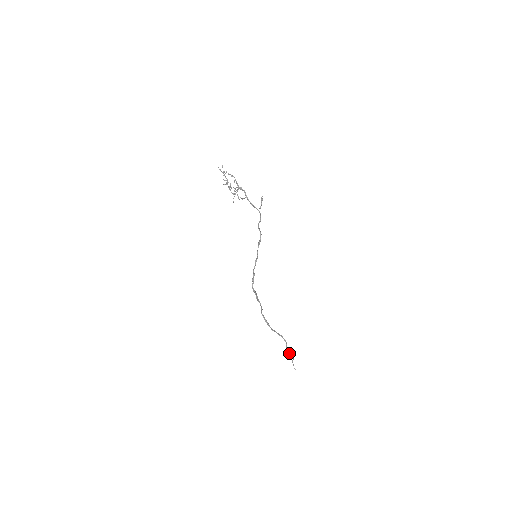
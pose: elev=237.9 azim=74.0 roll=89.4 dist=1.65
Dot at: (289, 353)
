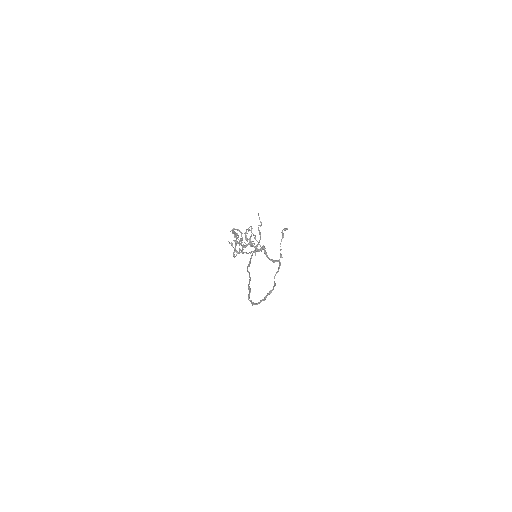
Dot at: occluded
